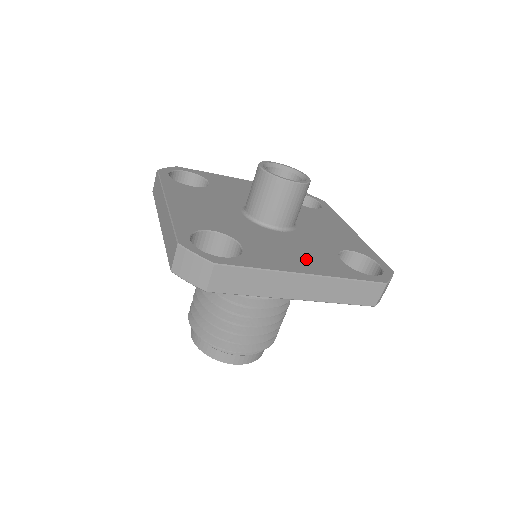
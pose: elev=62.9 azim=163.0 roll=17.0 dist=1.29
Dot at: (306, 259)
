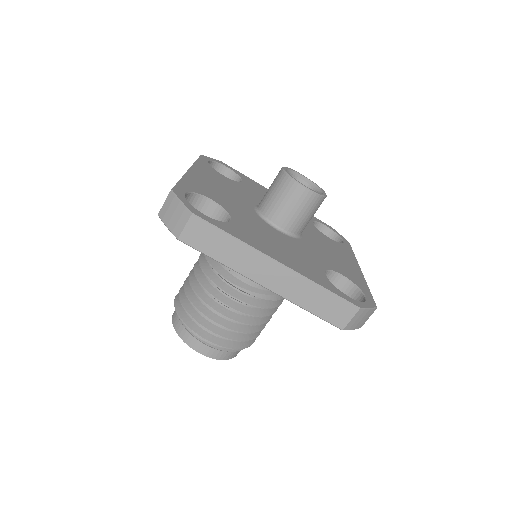
Dot at: (288, 255)
